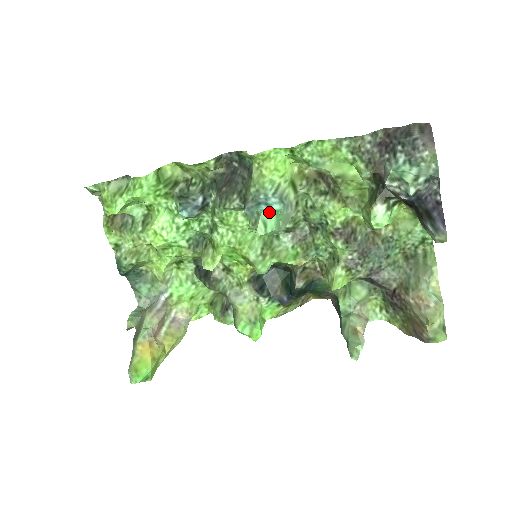
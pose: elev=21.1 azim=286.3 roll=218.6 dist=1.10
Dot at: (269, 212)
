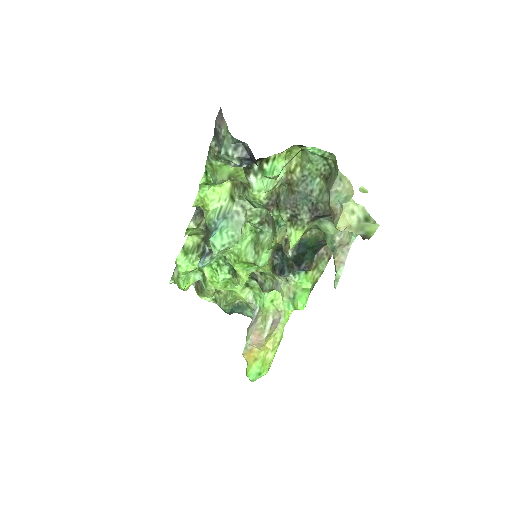
Dot at: (214, 235)
